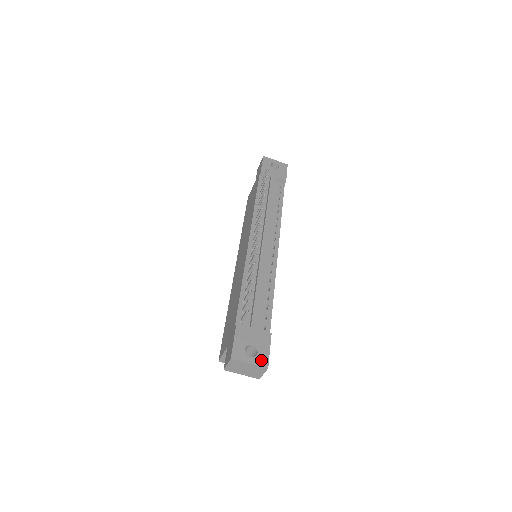
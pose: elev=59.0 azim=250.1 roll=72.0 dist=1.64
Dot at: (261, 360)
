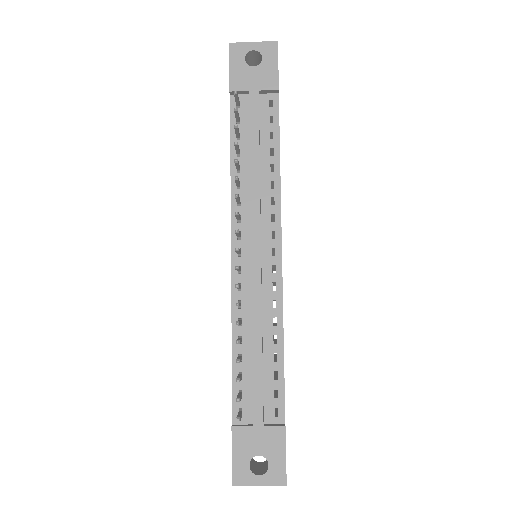
Dot at: (275, 476)
